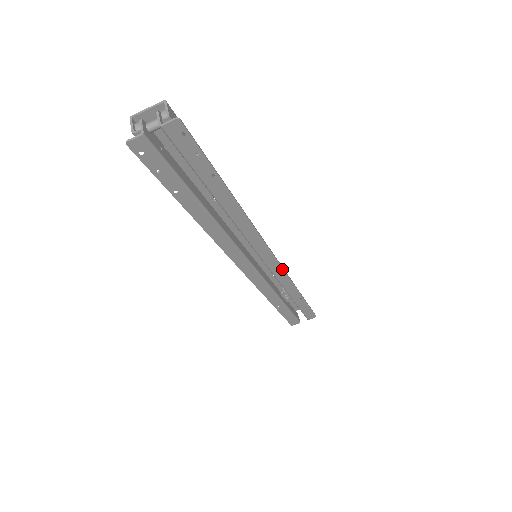
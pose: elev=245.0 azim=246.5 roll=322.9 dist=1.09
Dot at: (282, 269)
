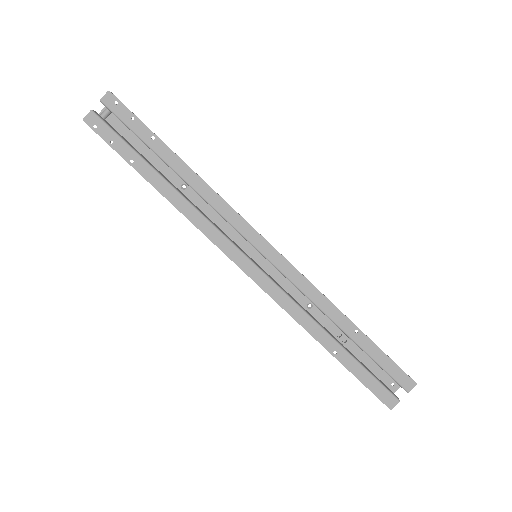
Dot at: (290, 265)
